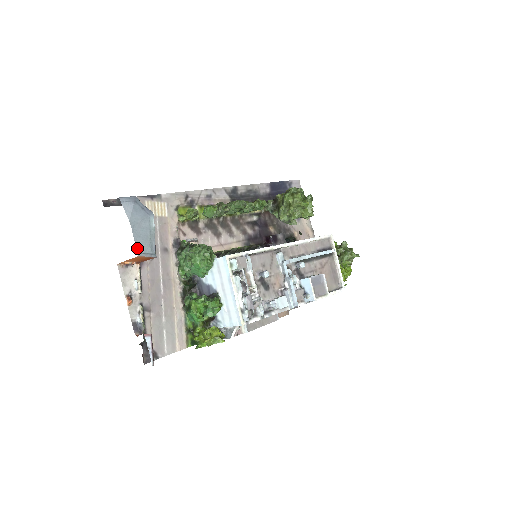
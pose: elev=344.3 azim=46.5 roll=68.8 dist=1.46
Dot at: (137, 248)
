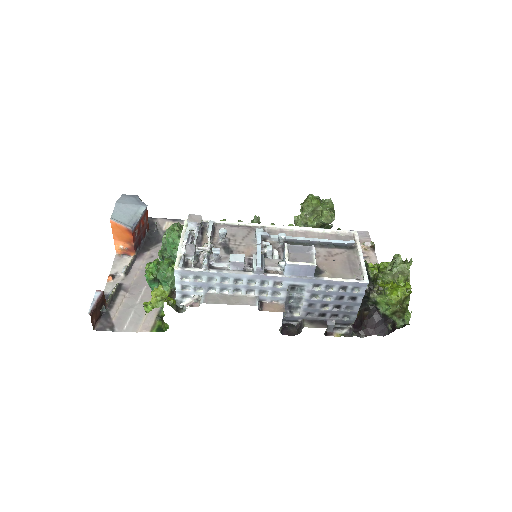
Dot at: (113, 216)
